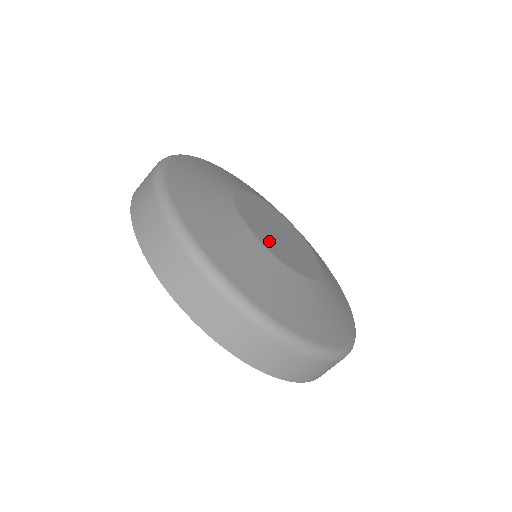
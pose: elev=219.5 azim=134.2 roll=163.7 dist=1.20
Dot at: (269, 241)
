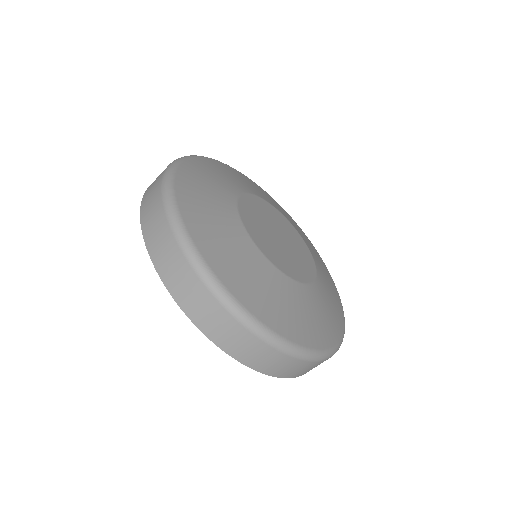
Dot at: (256, 231)
